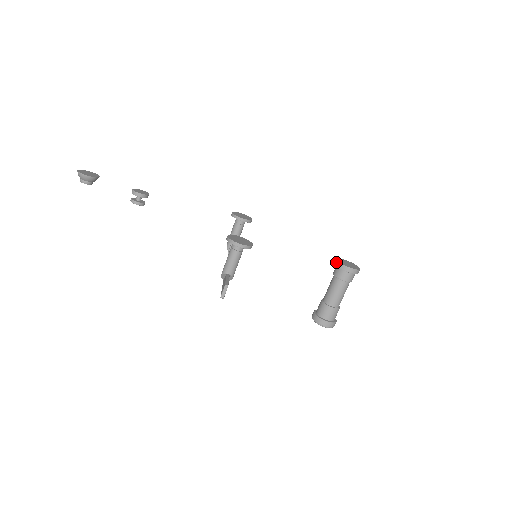
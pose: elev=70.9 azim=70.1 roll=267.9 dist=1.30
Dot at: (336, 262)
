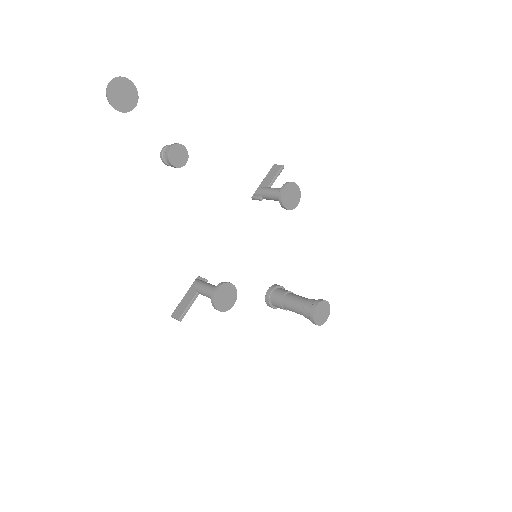
Dot at: (313, 308)
